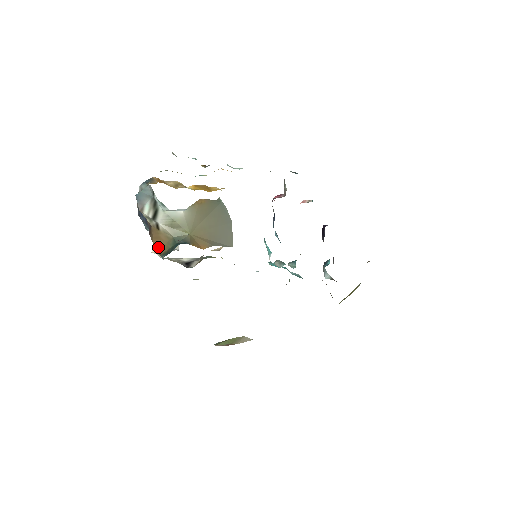
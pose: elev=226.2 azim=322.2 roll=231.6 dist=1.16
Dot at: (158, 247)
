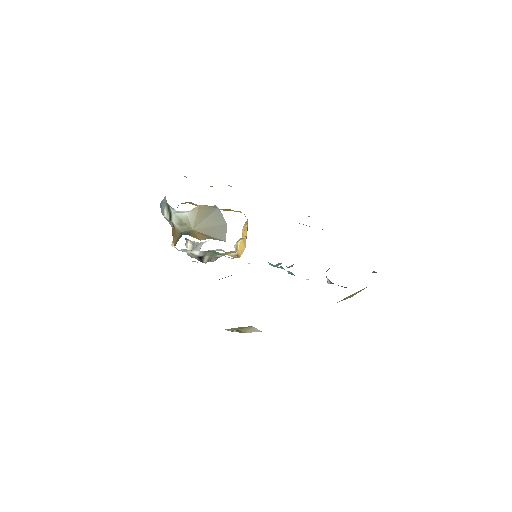
Dot at: (175, 241)
